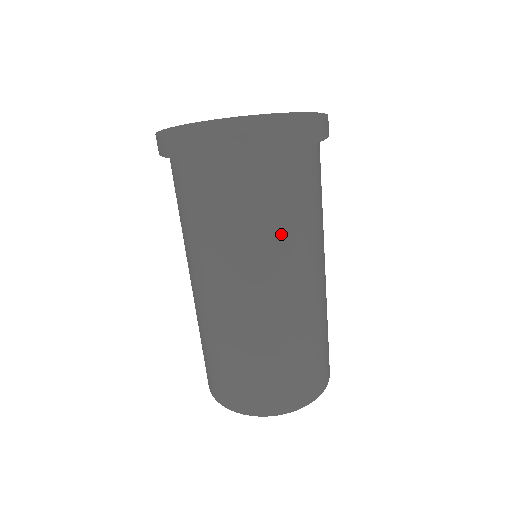
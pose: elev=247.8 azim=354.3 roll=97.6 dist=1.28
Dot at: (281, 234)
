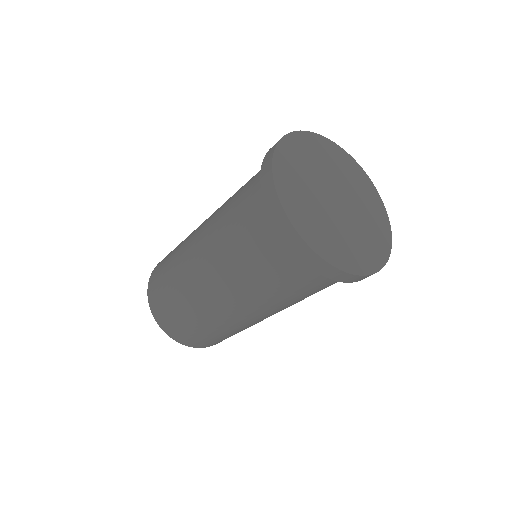
Dot at: occluded
